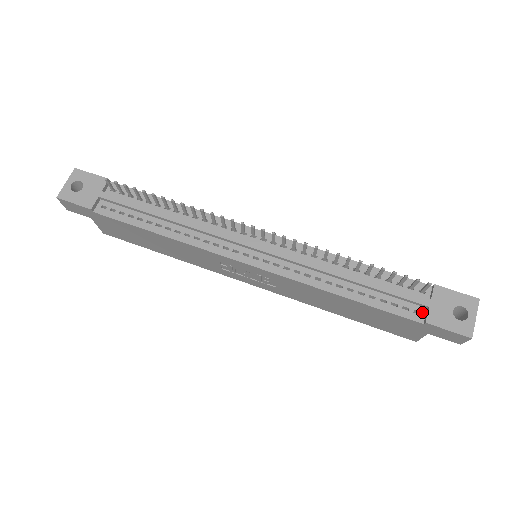
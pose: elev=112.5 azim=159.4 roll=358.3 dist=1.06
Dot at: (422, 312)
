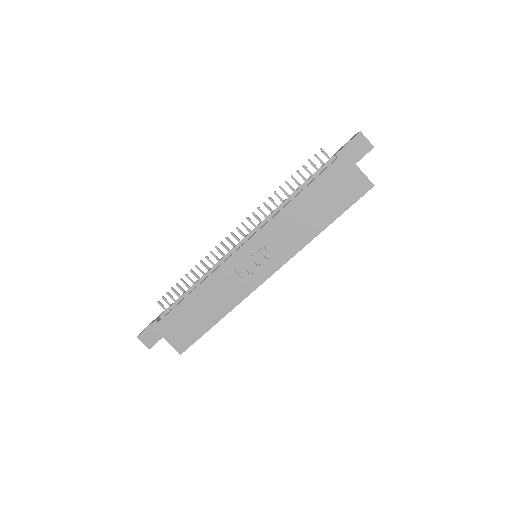
Dot at: occluded
